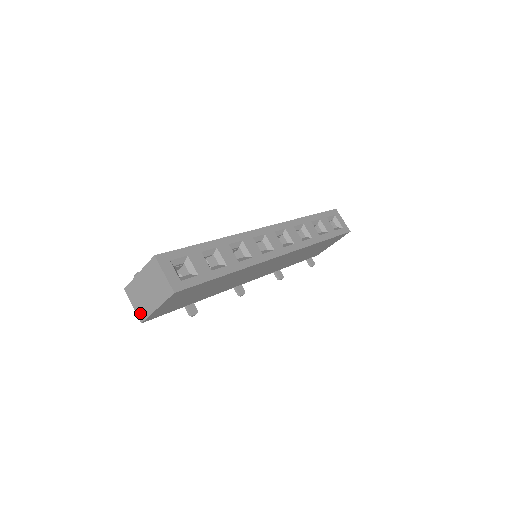
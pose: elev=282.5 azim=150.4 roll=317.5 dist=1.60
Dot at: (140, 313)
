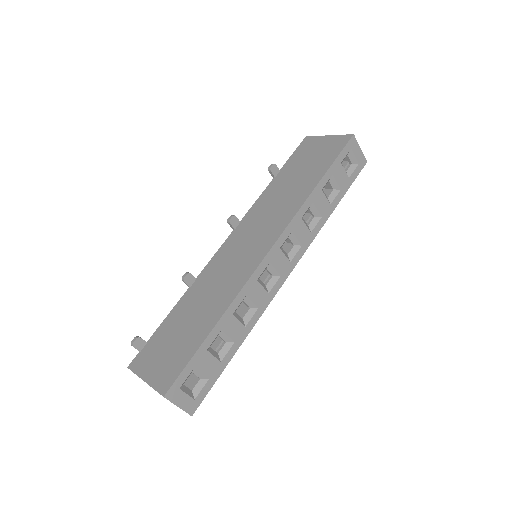
Dot at: occluded
